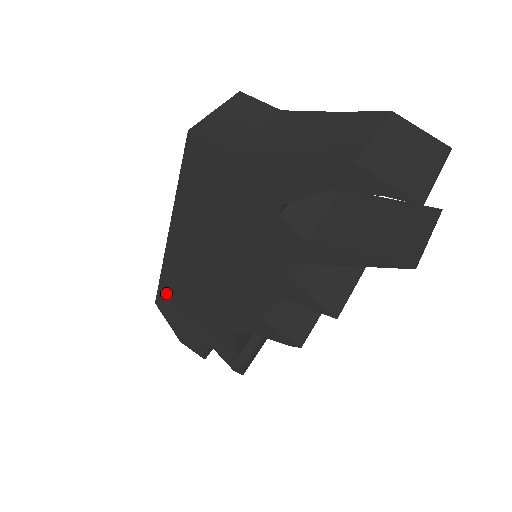
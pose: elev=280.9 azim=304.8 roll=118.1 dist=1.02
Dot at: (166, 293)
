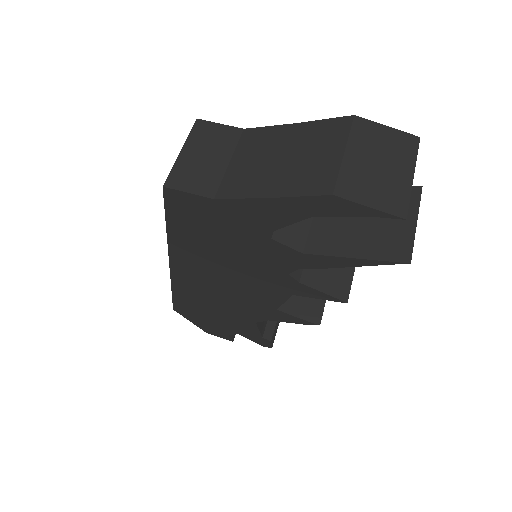
Dot at: (181, 302)
